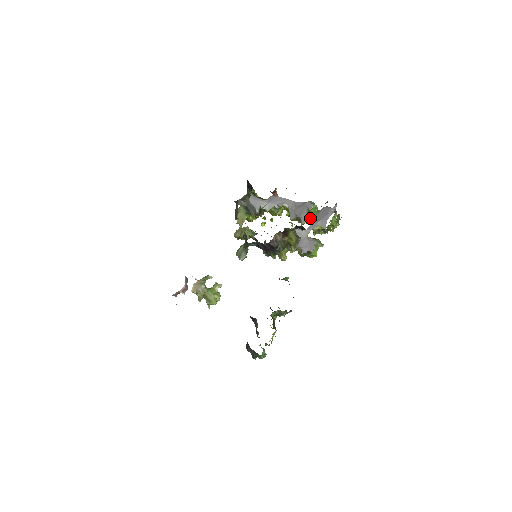
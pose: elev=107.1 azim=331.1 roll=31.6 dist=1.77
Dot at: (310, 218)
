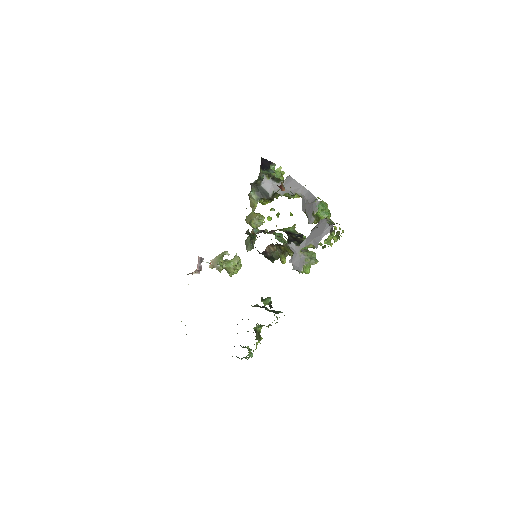
Dot at: (316, 220)
